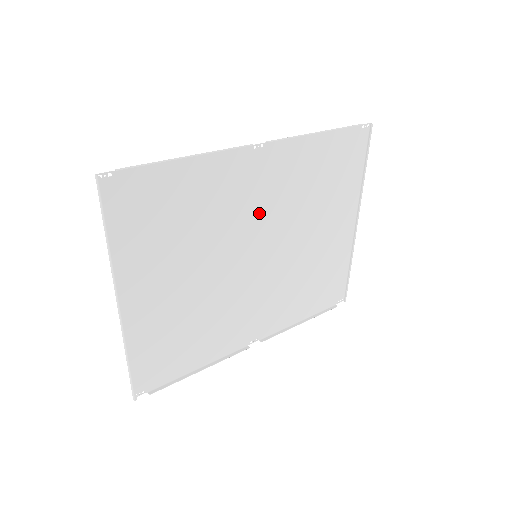
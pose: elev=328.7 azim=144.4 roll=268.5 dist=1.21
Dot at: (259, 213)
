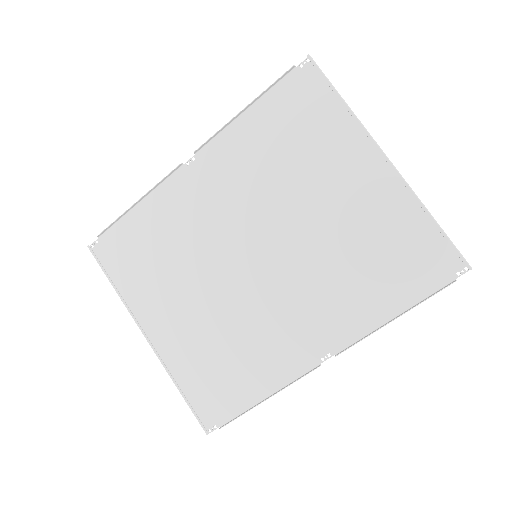
Dot at: (230, 214)
